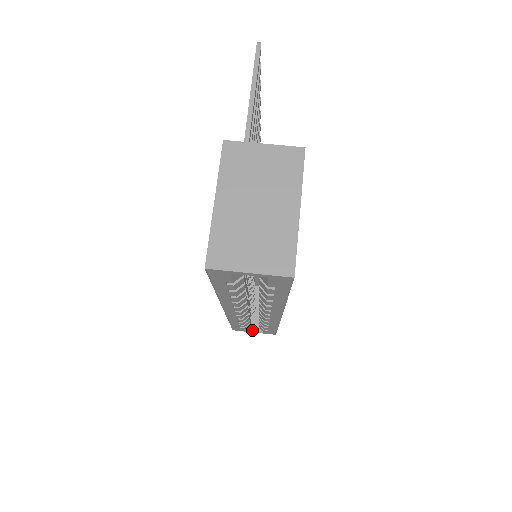
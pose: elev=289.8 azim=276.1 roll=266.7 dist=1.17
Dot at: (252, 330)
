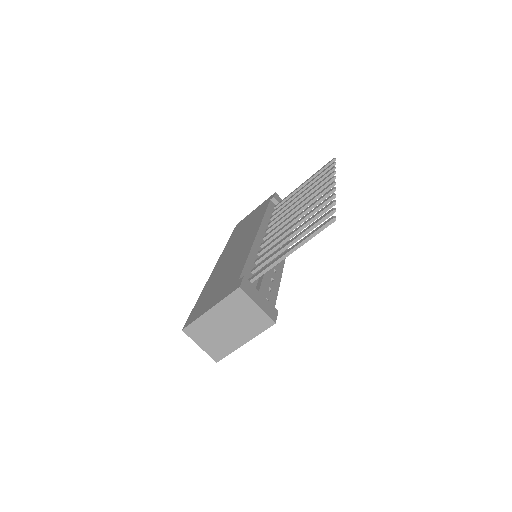
Dot at: occluded
